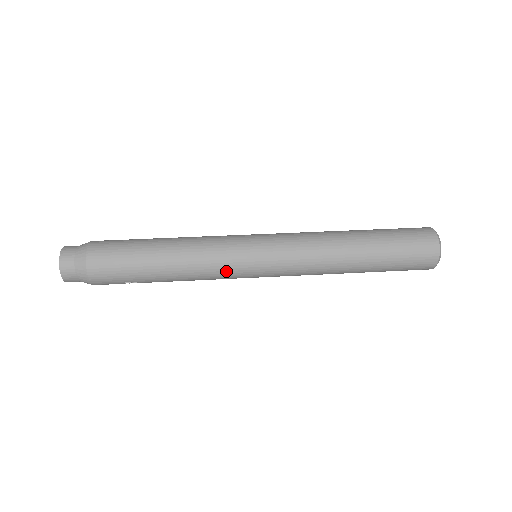
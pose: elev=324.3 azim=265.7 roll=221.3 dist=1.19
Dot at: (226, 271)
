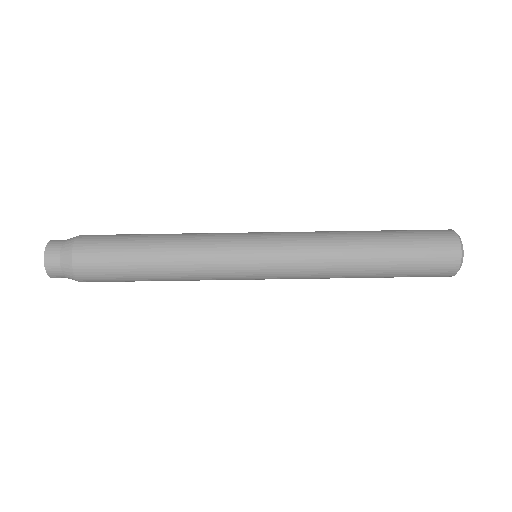
Dot at: occluded
